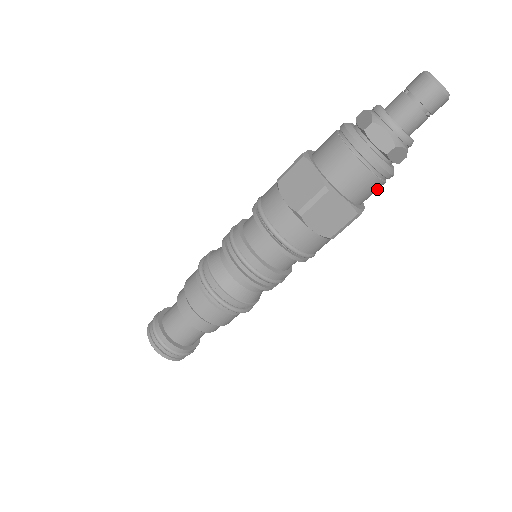
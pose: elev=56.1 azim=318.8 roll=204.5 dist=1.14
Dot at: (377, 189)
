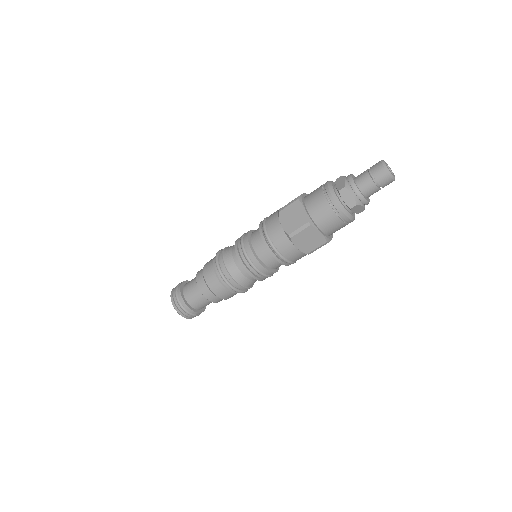
Dot at: occluded
